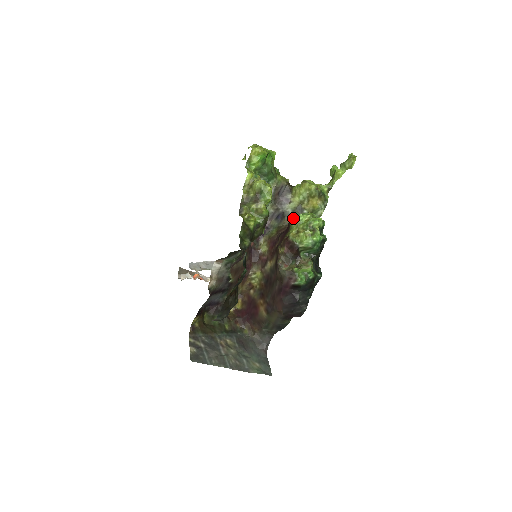
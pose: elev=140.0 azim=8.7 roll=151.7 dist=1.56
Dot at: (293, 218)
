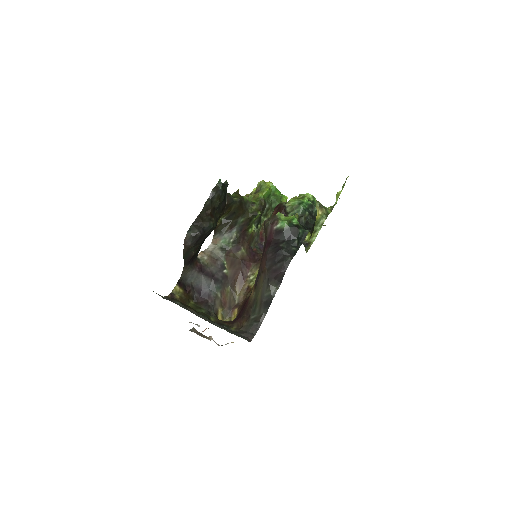
Dot at: occluded
